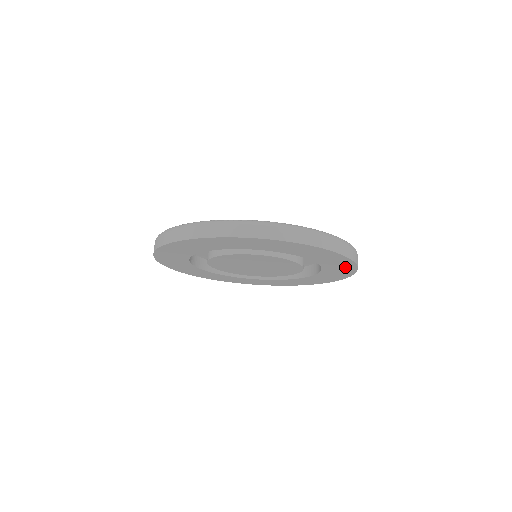
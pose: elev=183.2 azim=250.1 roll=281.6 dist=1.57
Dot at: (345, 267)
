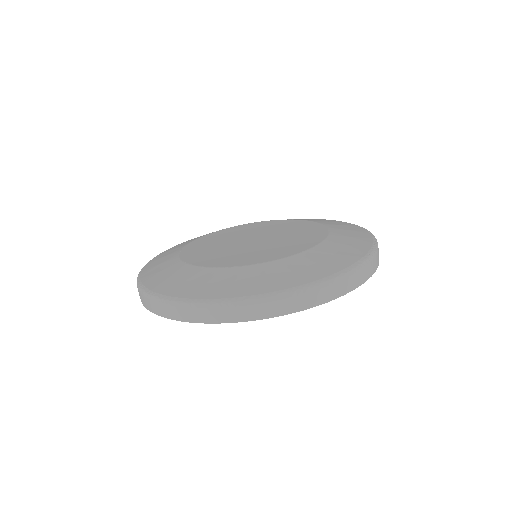
Dot at: occluded
